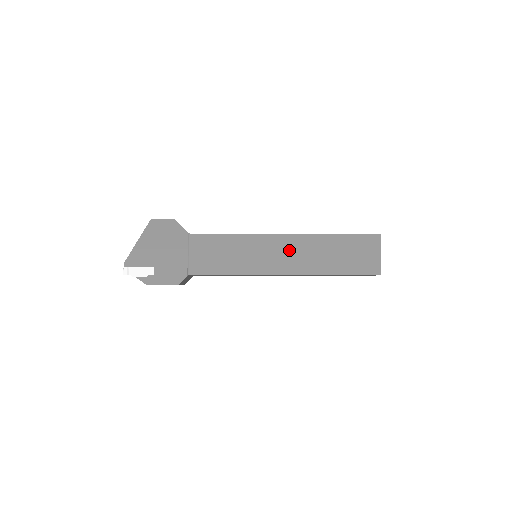
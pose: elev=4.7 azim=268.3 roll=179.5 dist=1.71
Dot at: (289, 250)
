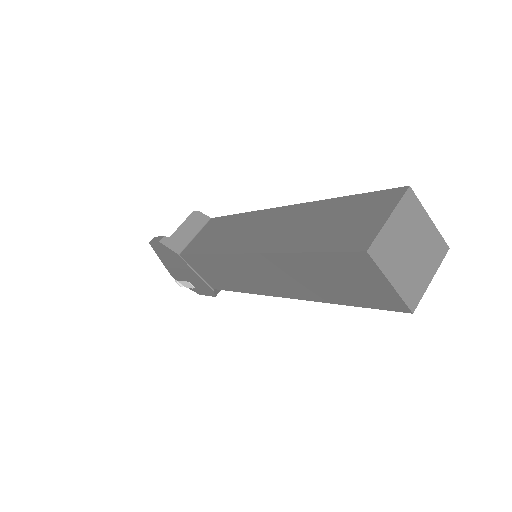
Dot at: (264, 272)
